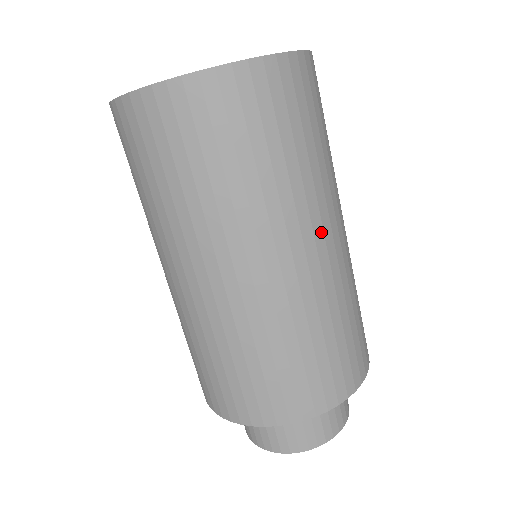
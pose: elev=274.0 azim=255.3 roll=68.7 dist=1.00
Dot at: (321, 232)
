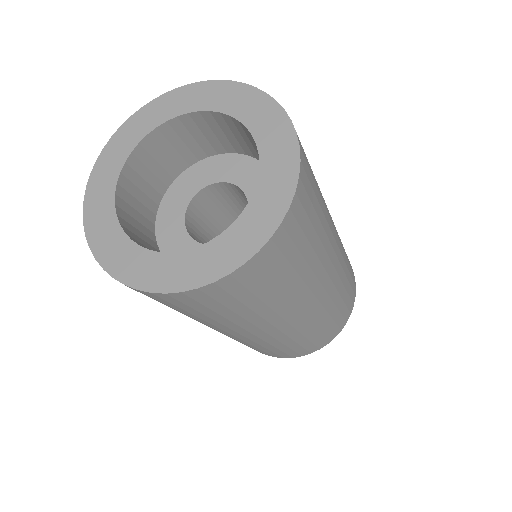
Dot at: (333, 253)
